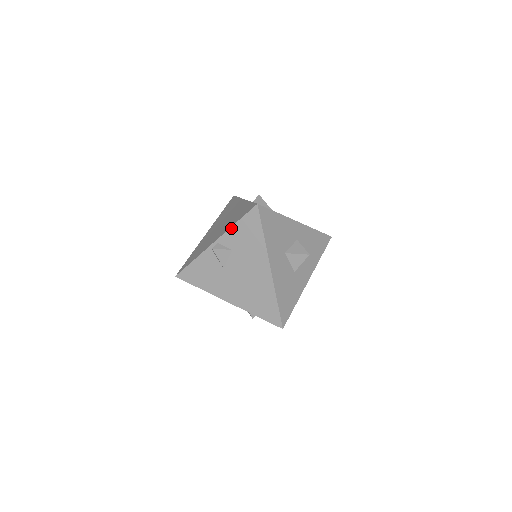
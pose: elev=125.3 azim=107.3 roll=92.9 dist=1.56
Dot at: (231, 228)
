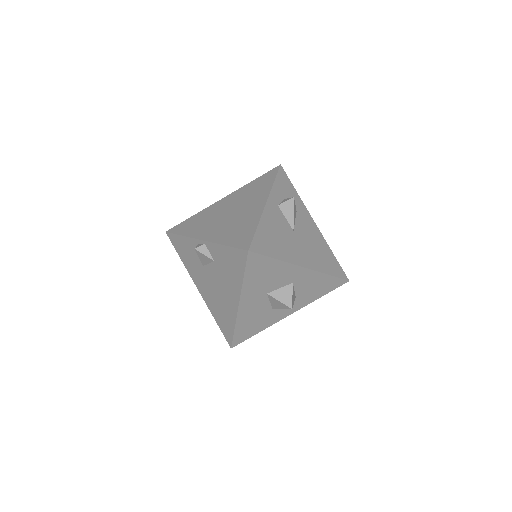
Dot at: (219, 245)
